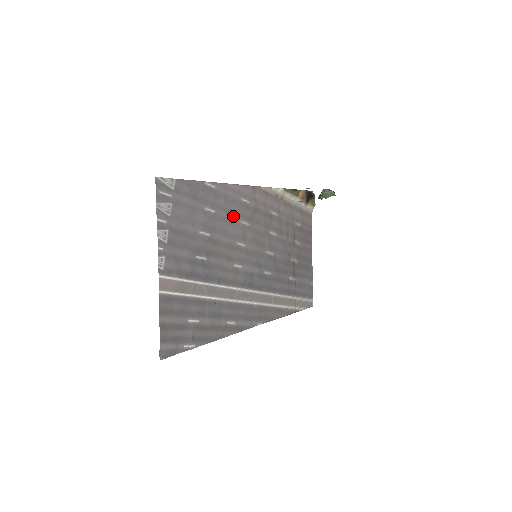
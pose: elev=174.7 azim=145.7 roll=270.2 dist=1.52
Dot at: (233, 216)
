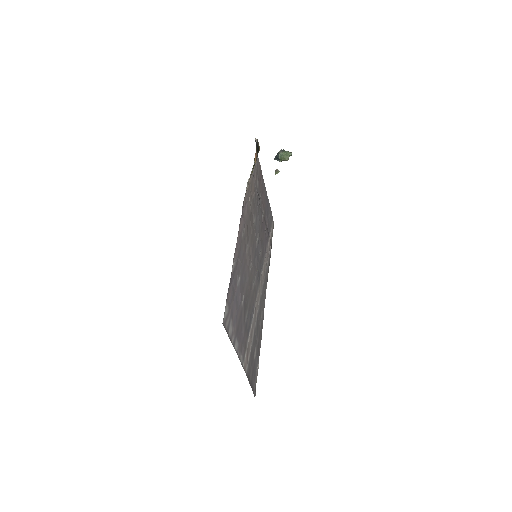
Dot at: (244, 257)
